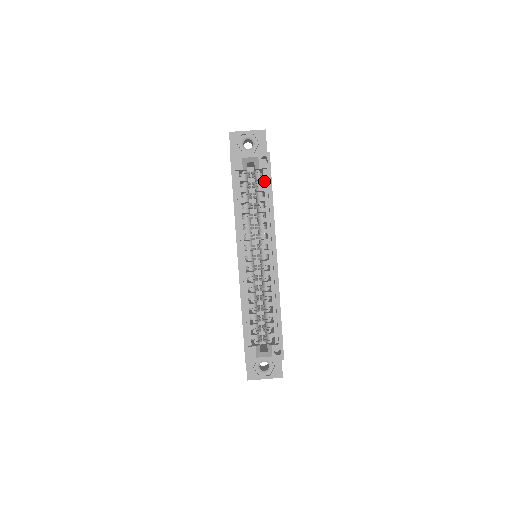
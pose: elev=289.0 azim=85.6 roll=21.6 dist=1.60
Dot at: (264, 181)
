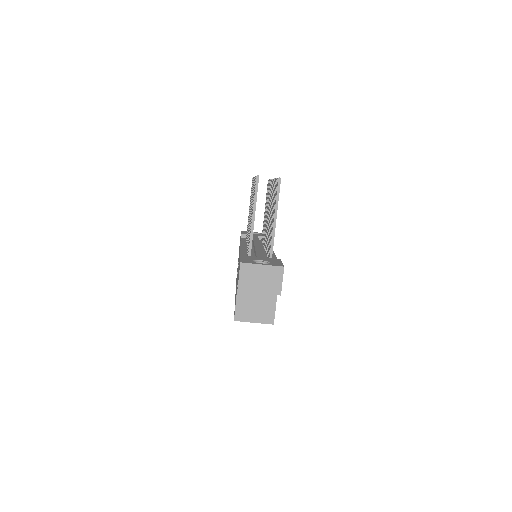
Dot at: occluded
